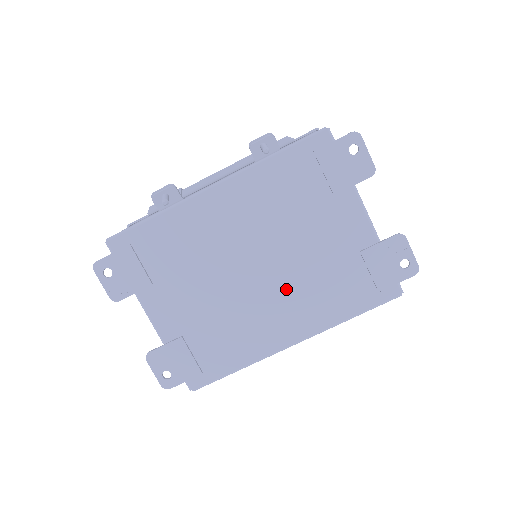
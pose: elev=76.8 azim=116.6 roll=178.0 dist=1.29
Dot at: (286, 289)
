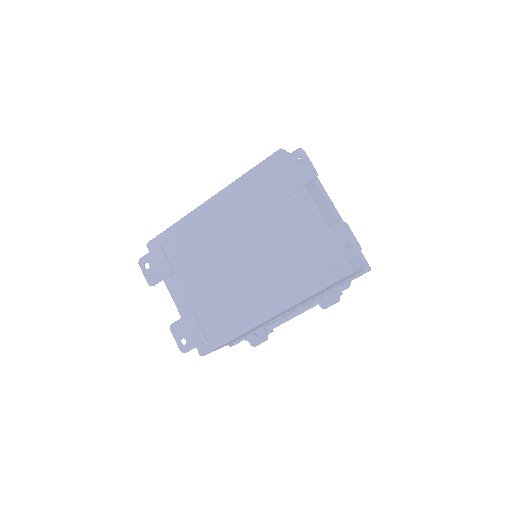
Dot at: (261, 272)
